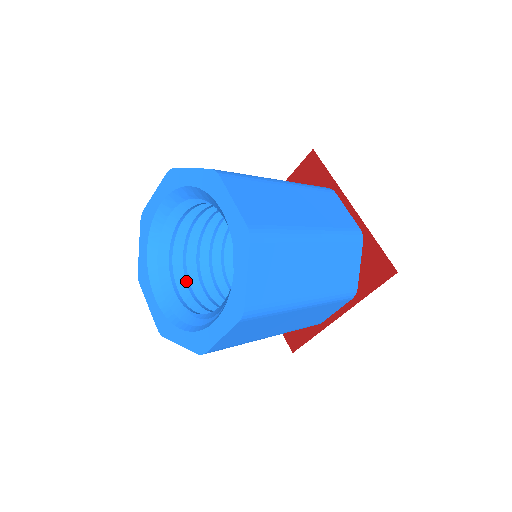
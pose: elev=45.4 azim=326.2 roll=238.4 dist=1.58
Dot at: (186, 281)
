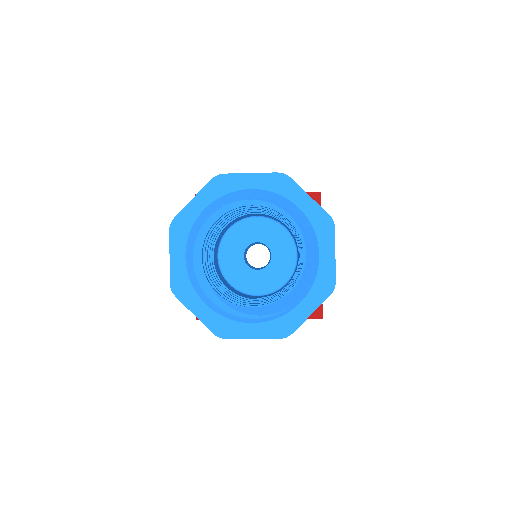
Dot at: (205, 249)
